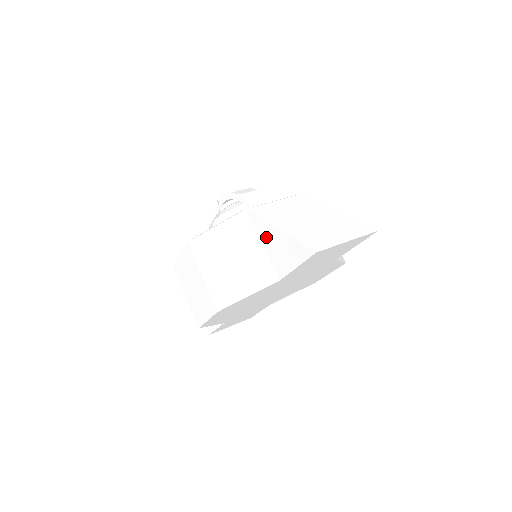
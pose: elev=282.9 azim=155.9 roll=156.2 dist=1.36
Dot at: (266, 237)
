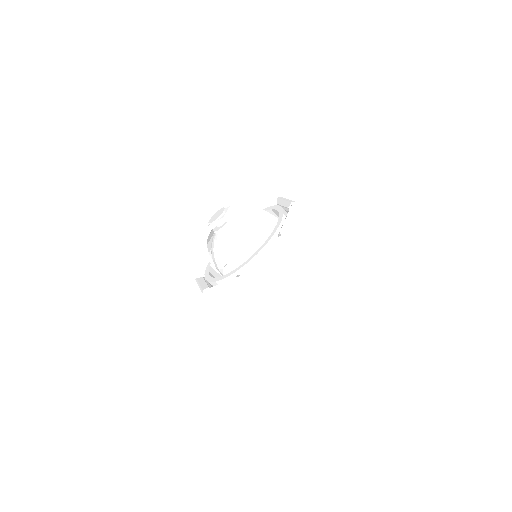
Dot at: (307, 253)
